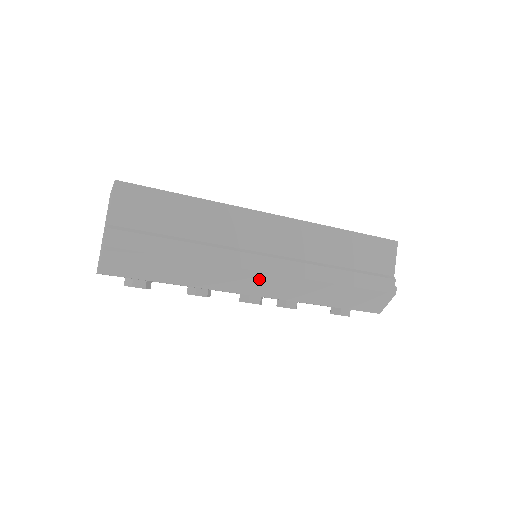
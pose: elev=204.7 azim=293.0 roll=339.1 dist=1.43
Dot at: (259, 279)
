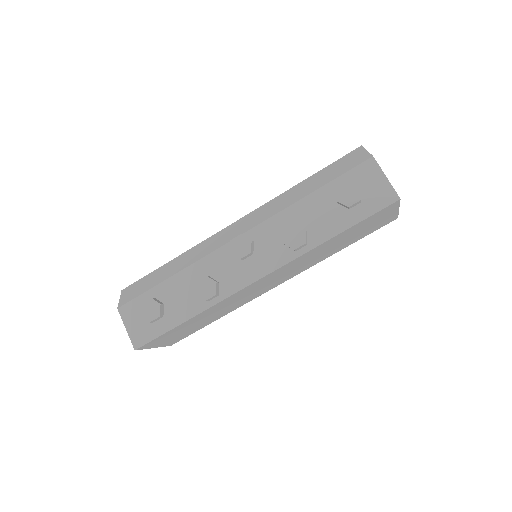
Dot at: (231, 229)
